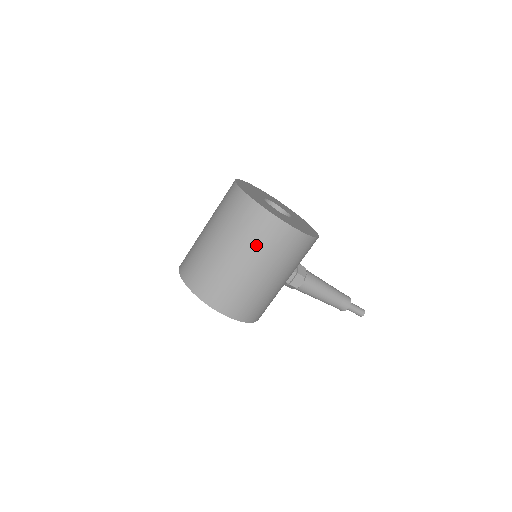
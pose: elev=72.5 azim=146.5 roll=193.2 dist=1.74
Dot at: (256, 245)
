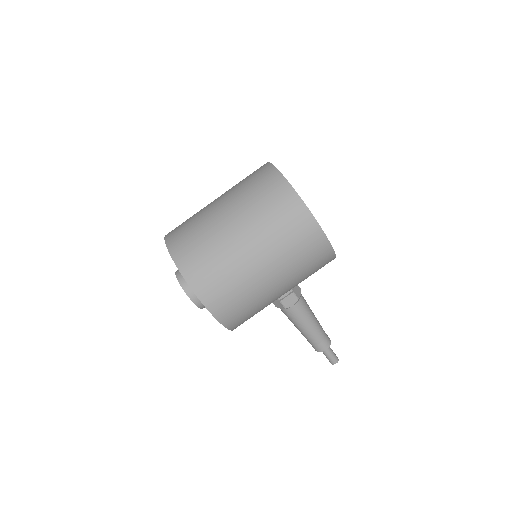
Dot at: (277, 238)
